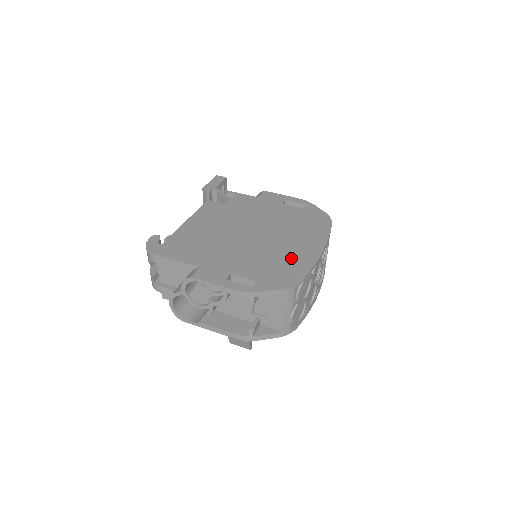
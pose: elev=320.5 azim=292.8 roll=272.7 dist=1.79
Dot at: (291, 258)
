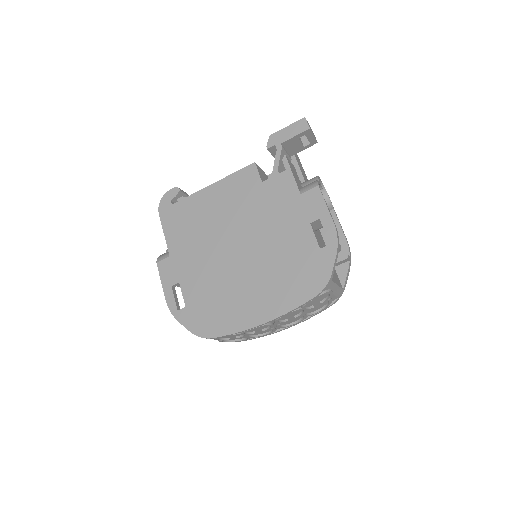
Dot at: (231, 307)
